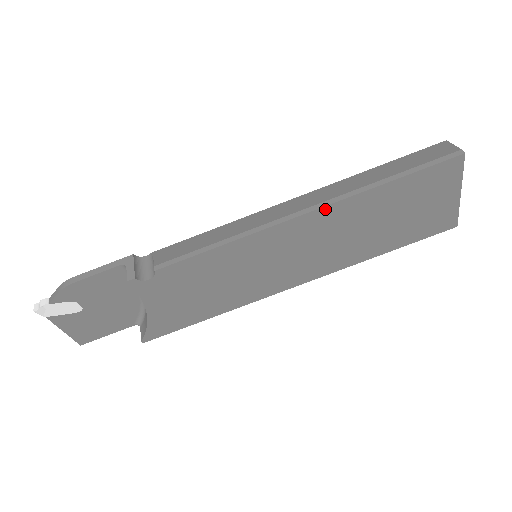
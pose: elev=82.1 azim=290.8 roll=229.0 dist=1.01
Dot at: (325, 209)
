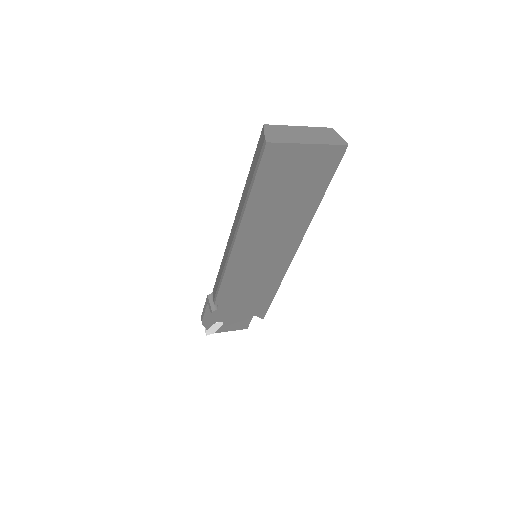
Dot at: (241, 230)
